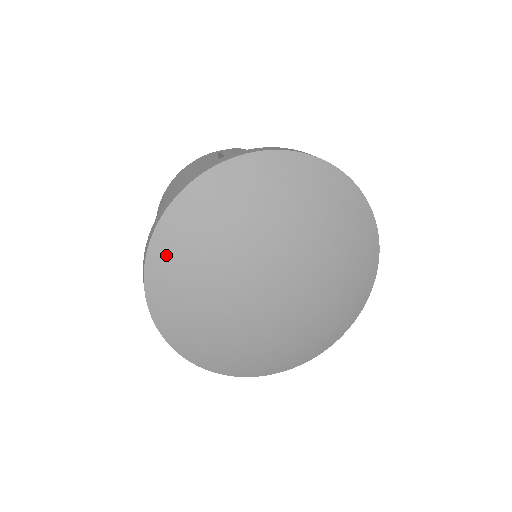
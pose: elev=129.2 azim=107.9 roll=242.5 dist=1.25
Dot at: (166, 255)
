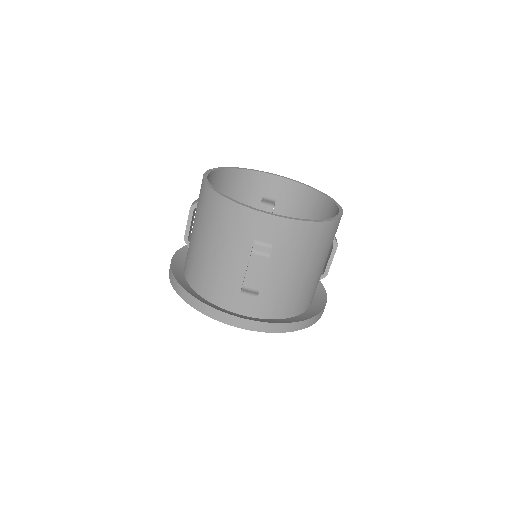
Dot at: occluded
